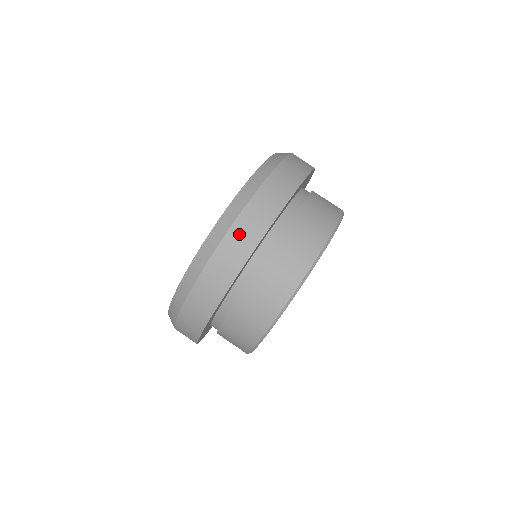
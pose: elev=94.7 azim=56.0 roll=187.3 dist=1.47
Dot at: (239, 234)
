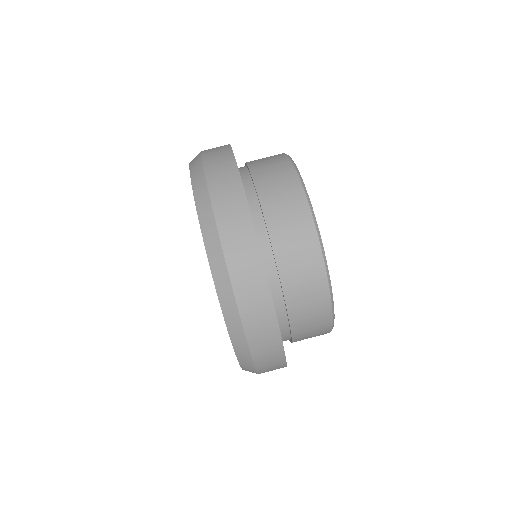
Dot at: (232, 239)
